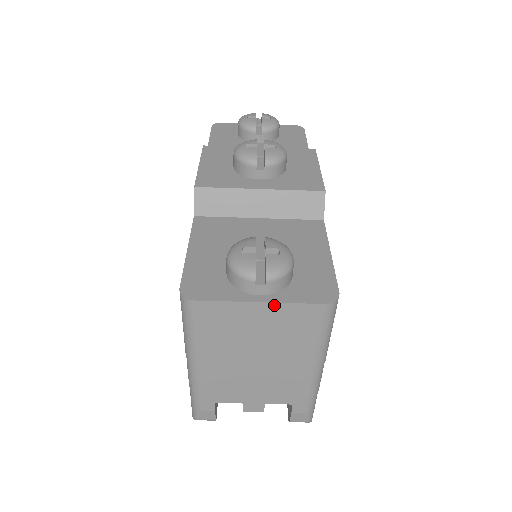
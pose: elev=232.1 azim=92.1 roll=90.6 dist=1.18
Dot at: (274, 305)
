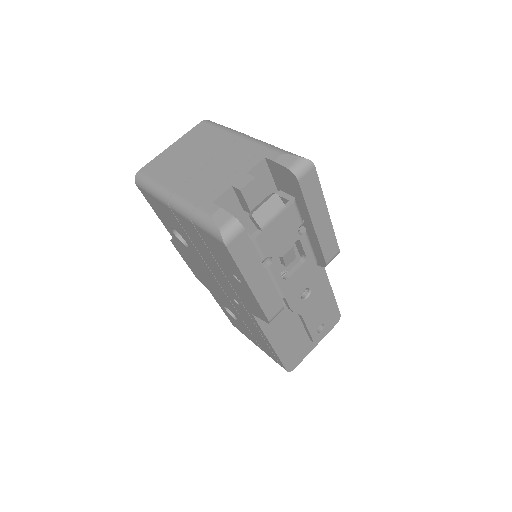
Dot at: (179, 140)
